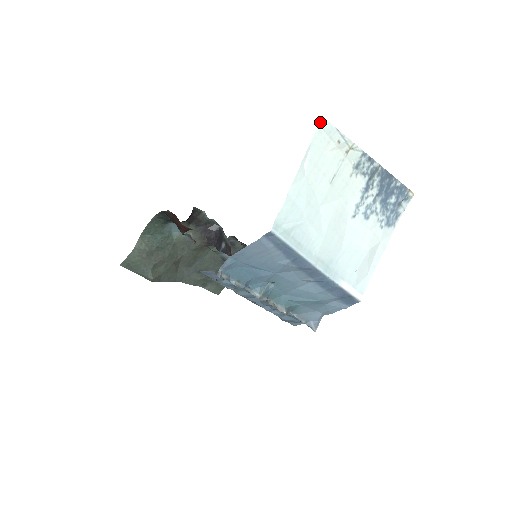
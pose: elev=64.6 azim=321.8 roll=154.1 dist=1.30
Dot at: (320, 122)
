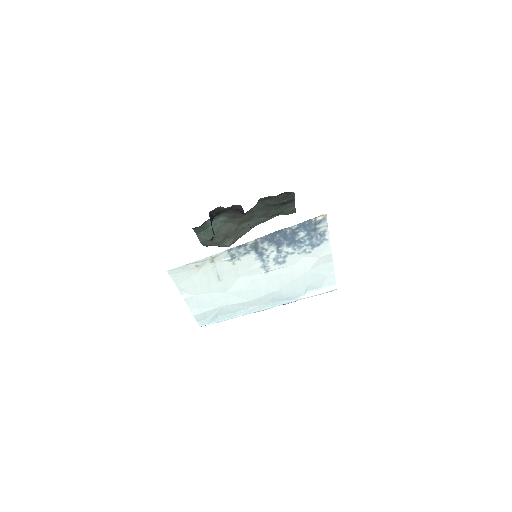
Dot at: (168, 273)
